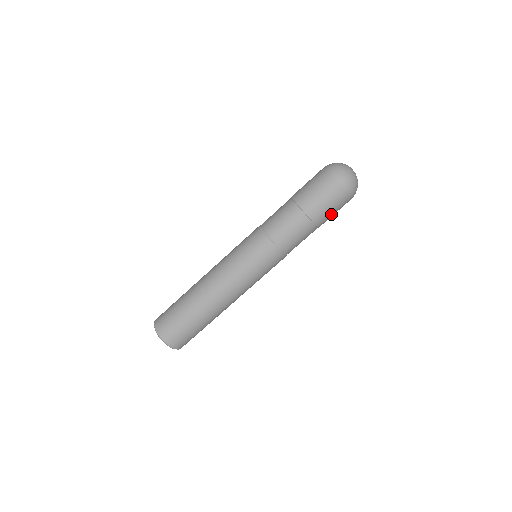
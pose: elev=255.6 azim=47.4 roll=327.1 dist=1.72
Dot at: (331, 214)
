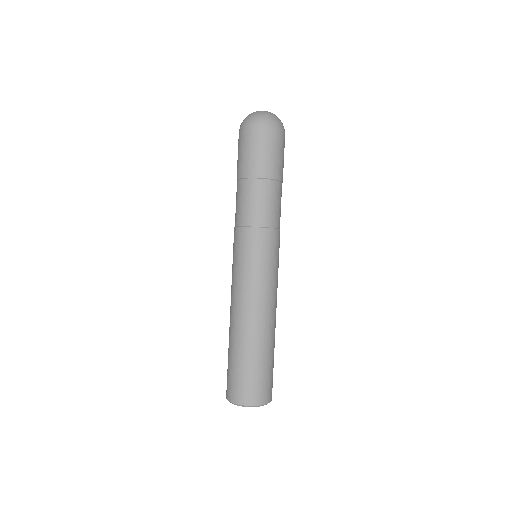
Dot at: (269, 157)
